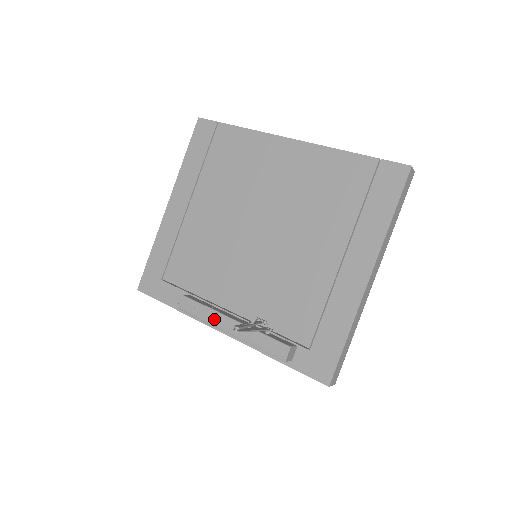
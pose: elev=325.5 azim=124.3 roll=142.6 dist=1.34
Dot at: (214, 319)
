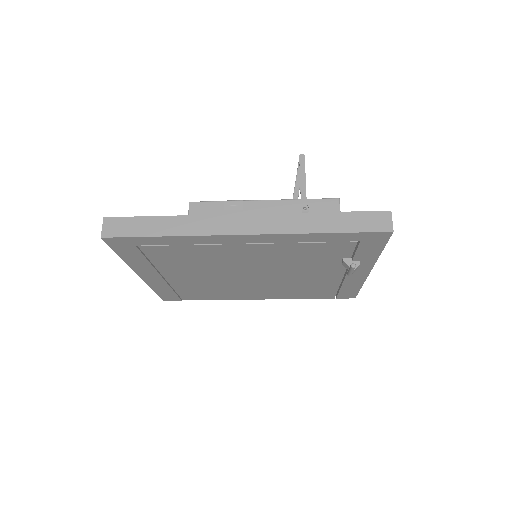
Dot at: occluded
